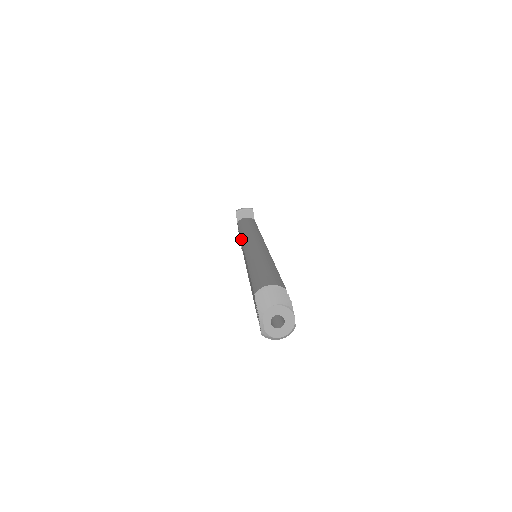
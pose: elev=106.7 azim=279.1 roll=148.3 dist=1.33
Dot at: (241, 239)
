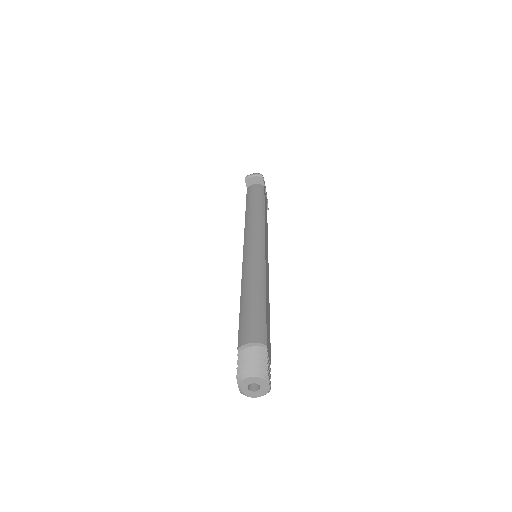
Dot at: (244, 229)
